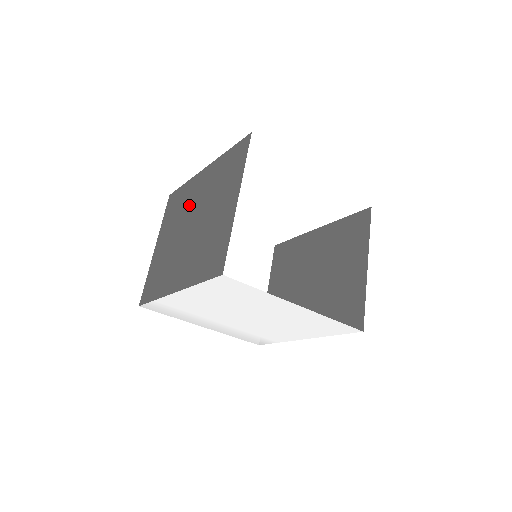
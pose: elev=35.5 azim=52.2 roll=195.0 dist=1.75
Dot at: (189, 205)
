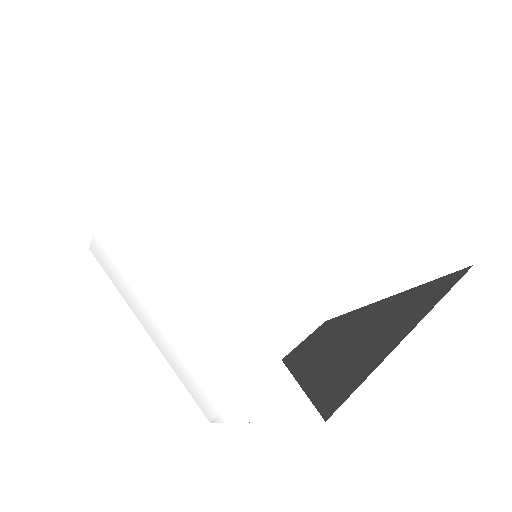
Dot at: occluded
